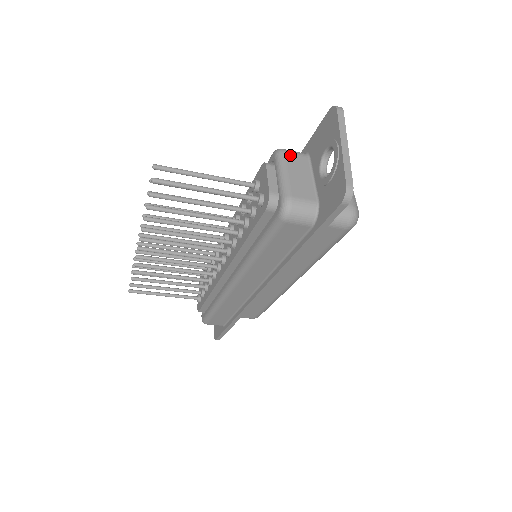
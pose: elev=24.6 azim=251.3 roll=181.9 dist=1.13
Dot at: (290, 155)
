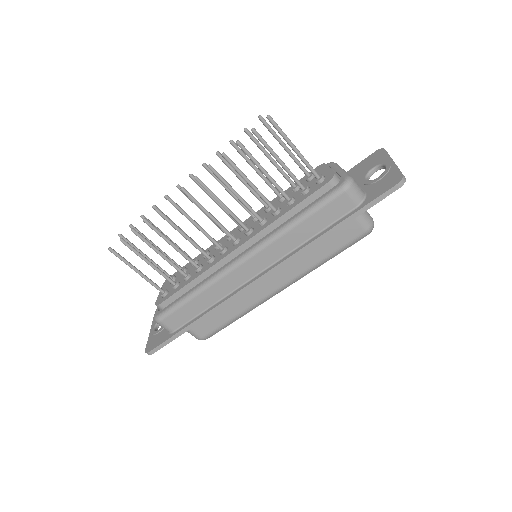
Dot at: occluded
